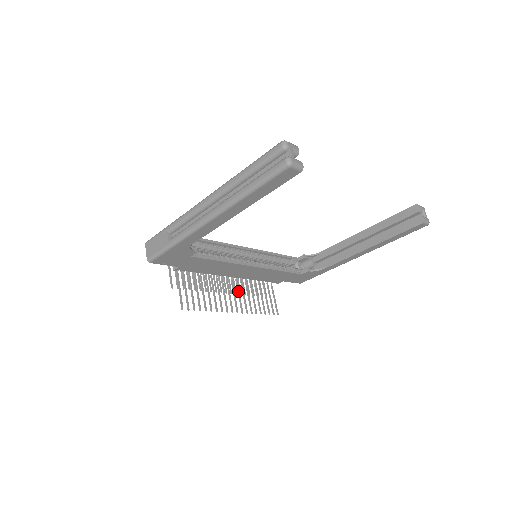
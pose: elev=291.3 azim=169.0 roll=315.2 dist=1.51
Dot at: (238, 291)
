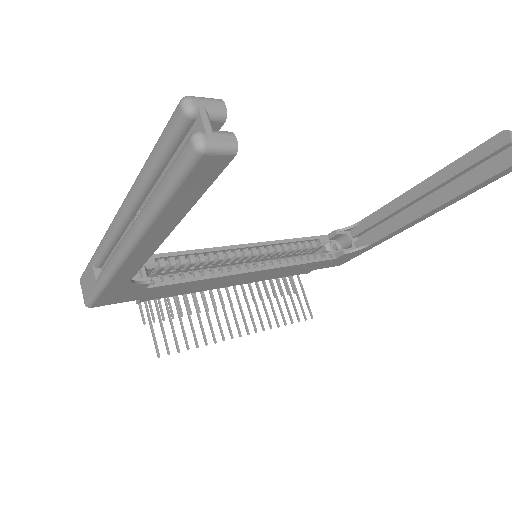
Dot at: (246, 302)
